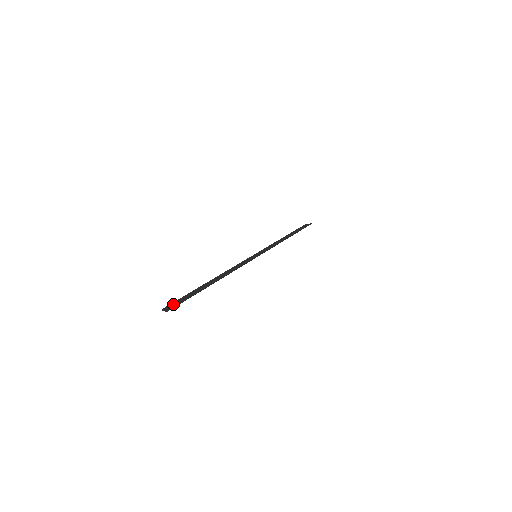
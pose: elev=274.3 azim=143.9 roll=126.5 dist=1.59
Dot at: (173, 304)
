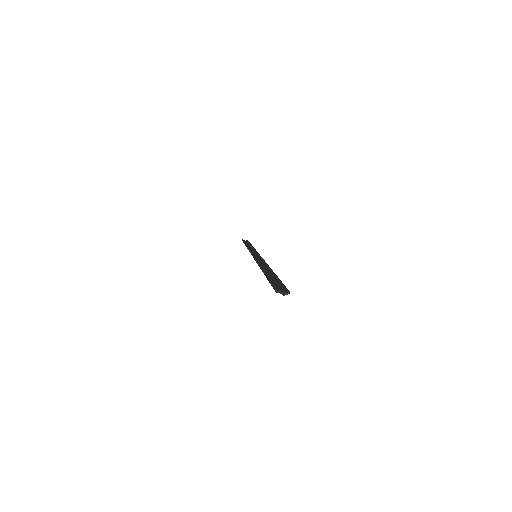
Dot at: occluded
